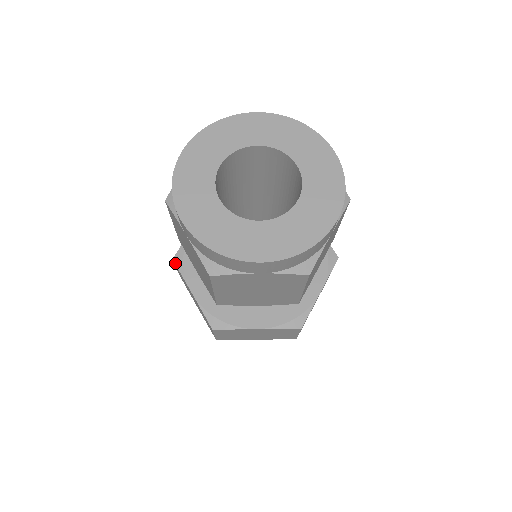
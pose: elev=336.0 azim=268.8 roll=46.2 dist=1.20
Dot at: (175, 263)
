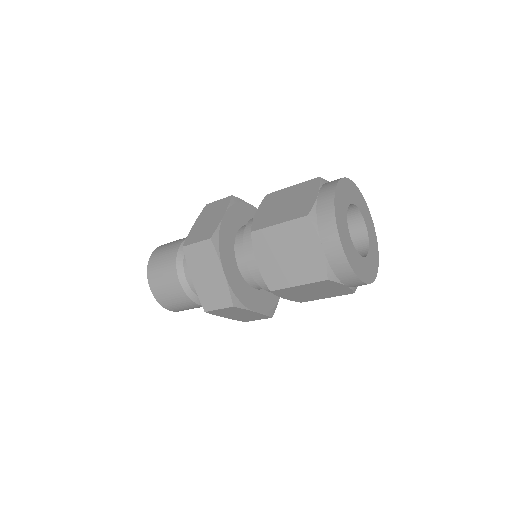
Dot at: (213, 242)
